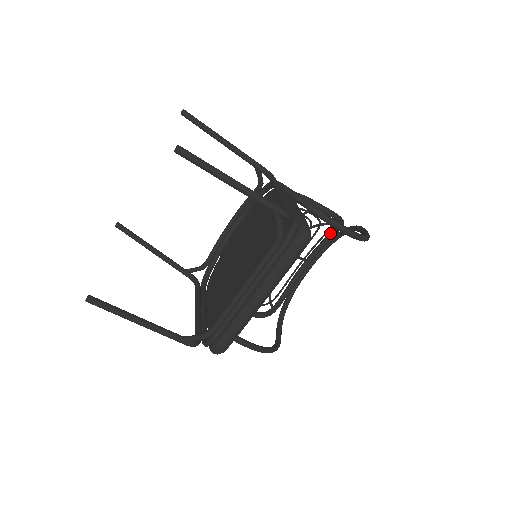
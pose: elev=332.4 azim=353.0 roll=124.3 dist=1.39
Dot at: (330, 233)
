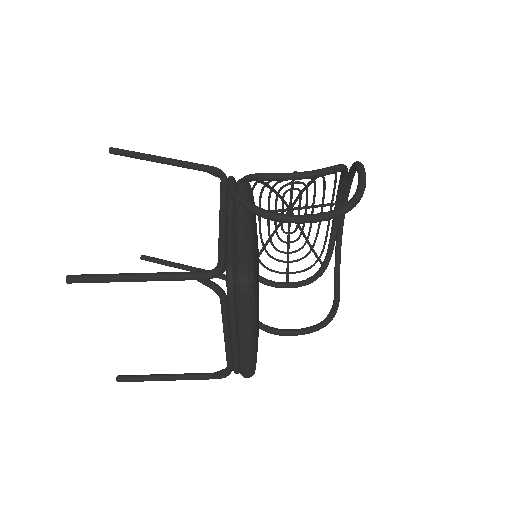
Dot at: occluded
